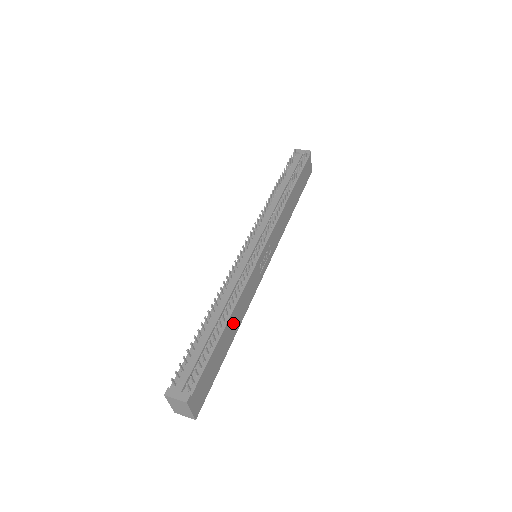
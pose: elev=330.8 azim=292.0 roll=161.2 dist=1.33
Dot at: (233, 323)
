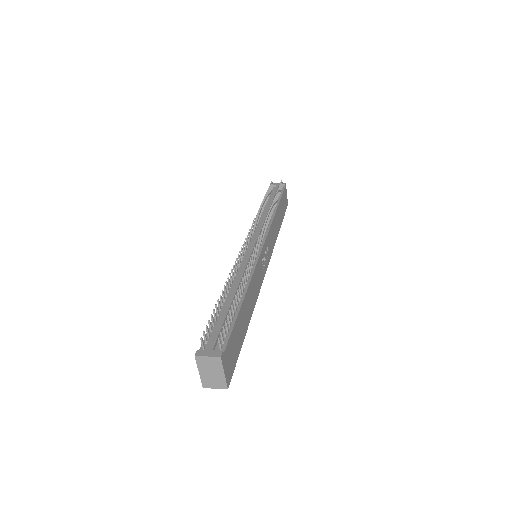
Dot at: (248, 303)
